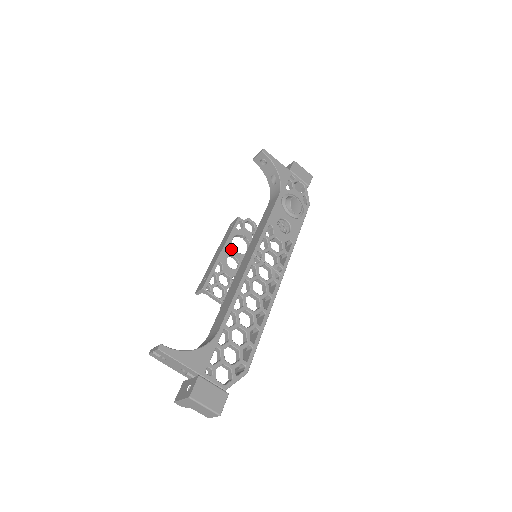
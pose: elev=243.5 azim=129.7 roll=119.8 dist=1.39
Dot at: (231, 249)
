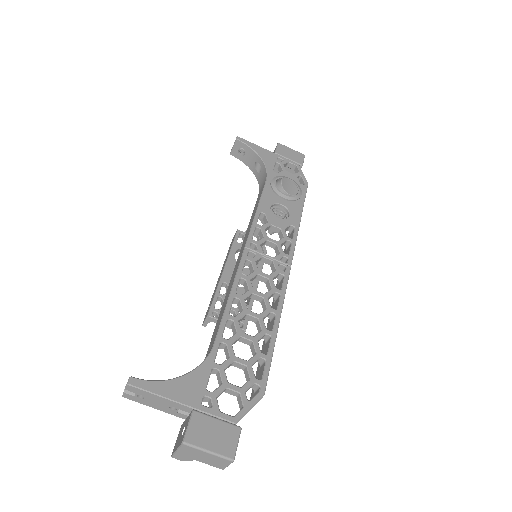
Dot at: occluded
